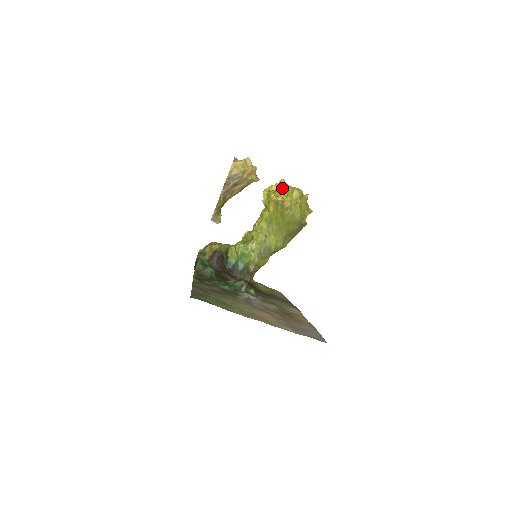
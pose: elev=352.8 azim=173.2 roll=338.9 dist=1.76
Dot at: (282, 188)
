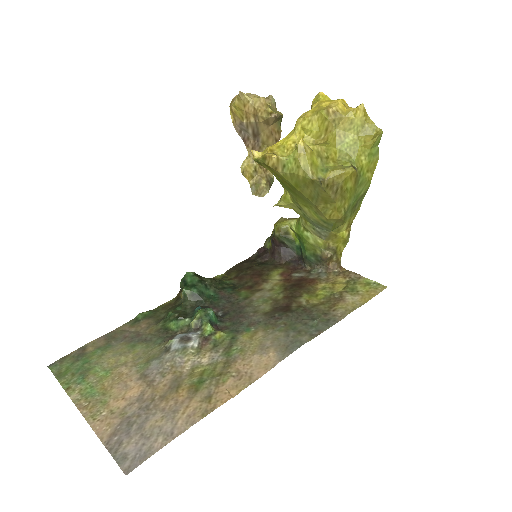
Dot at: occluded
